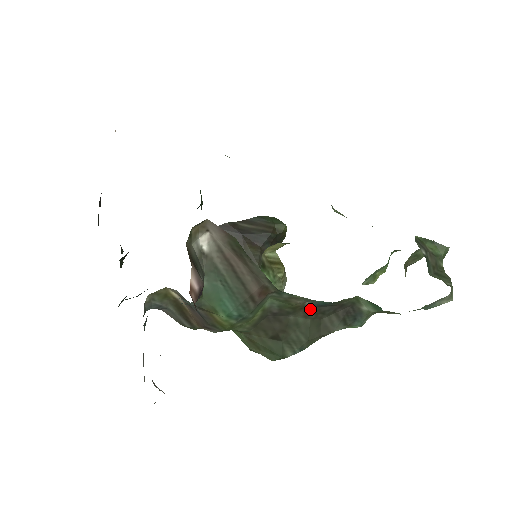
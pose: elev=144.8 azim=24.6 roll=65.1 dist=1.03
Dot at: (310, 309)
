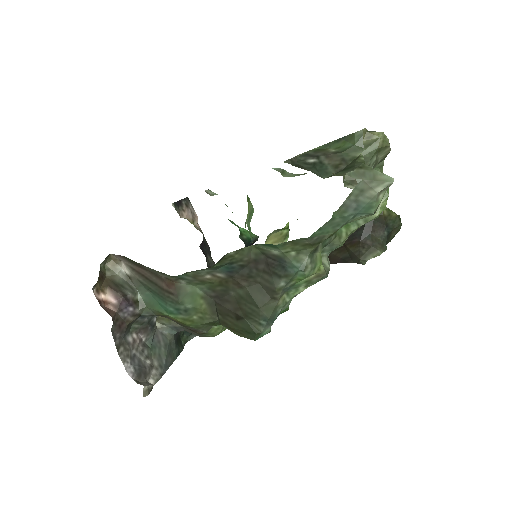
Dot at: (233, 279)
